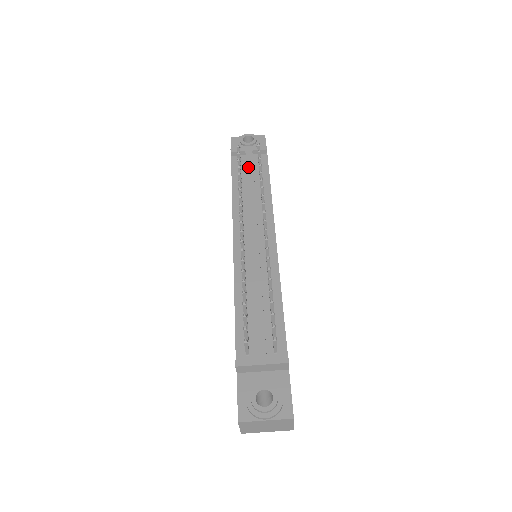
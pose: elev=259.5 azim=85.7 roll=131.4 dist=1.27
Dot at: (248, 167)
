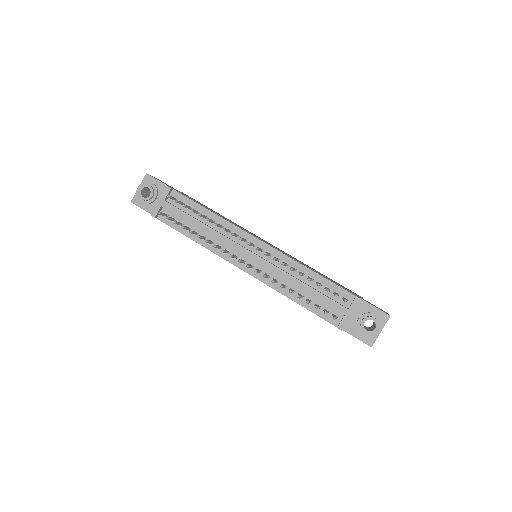
Dot at: (181, 216)
